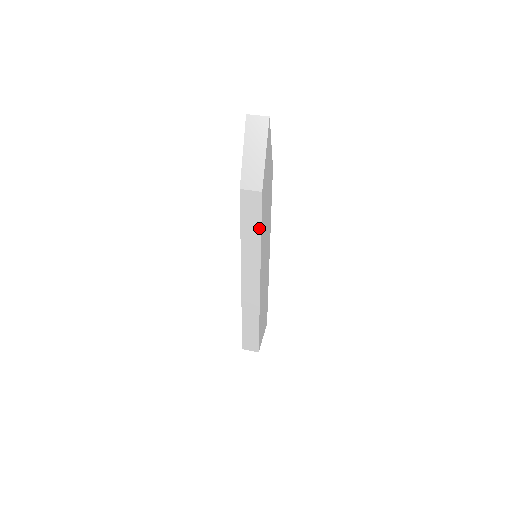
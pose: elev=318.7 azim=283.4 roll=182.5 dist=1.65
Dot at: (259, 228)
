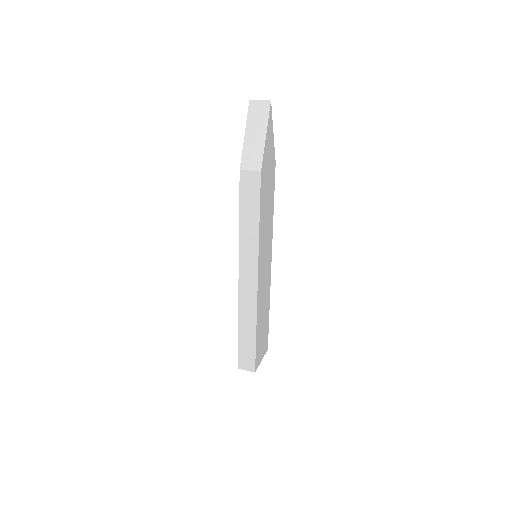
Dot at: (257, 213)
